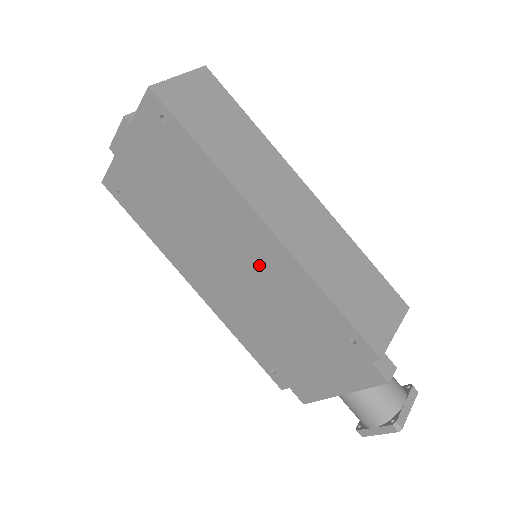
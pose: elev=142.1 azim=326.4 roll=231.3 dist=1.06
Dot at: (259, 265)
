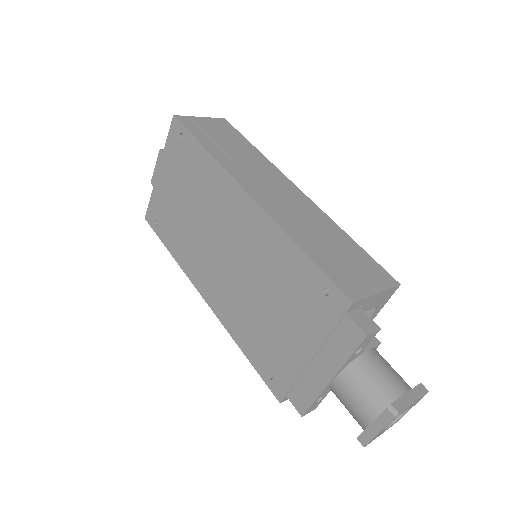
Dot at: (247, 240)
